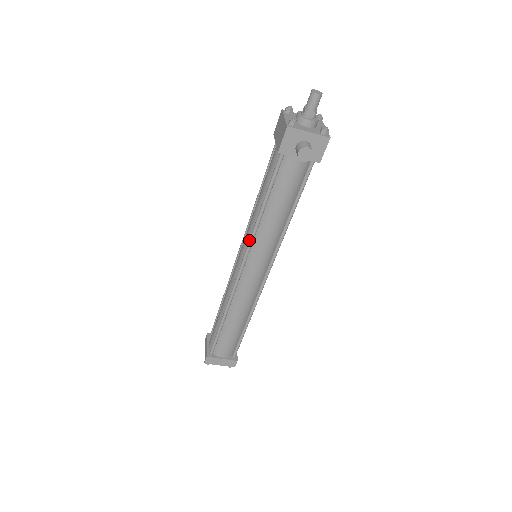
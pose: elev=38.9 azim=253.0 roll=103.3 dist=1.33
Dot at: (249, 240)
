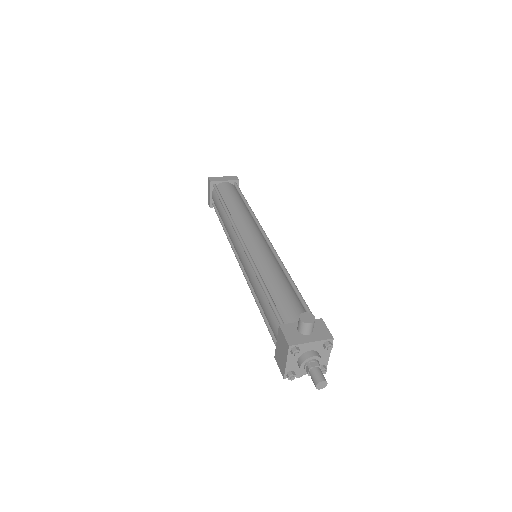
Dot at: occluded
